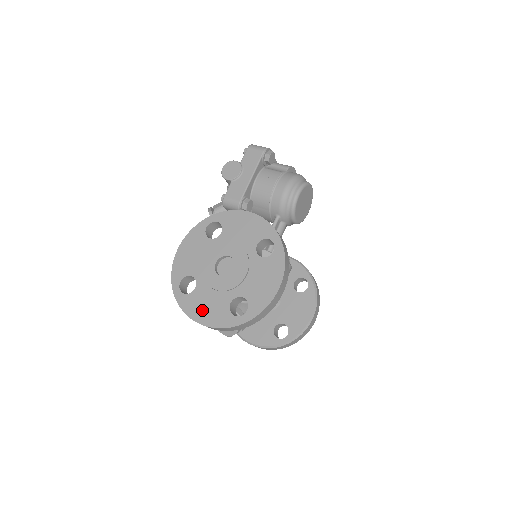
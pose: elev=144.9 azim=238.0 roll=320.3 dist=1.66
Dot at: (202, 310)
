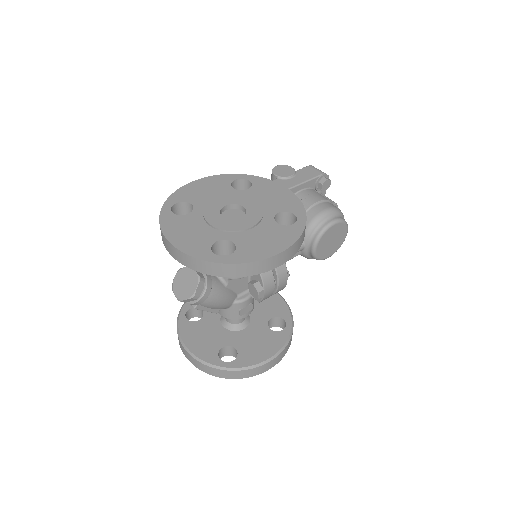
Dot at: (181, 233)
